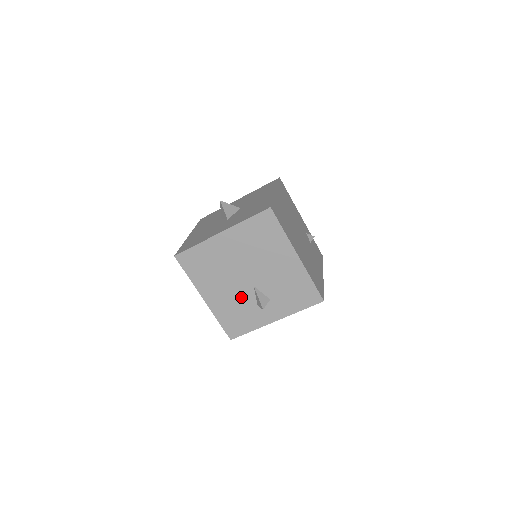
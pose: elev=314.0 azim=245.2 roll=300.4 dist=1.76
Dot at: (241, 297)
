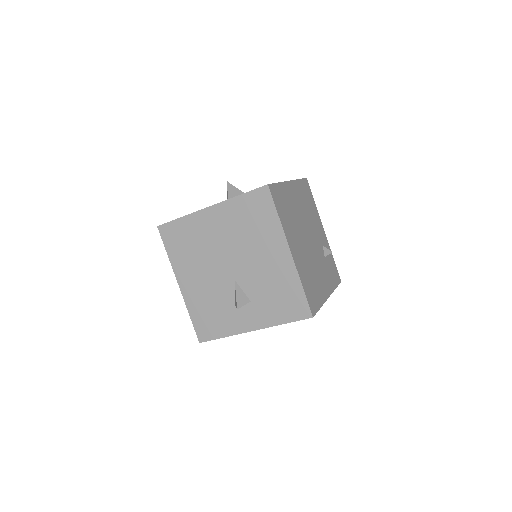
Dot at: (219, 291)
